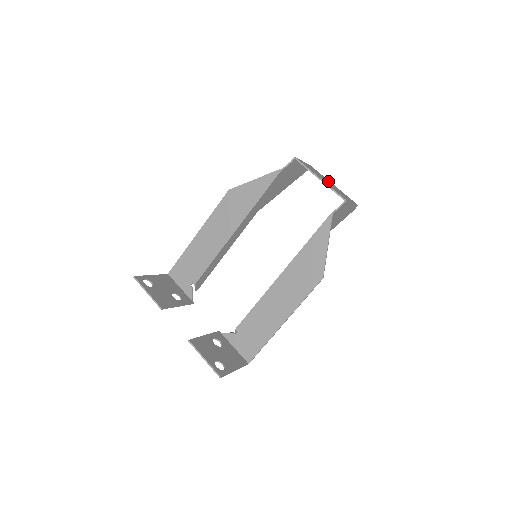
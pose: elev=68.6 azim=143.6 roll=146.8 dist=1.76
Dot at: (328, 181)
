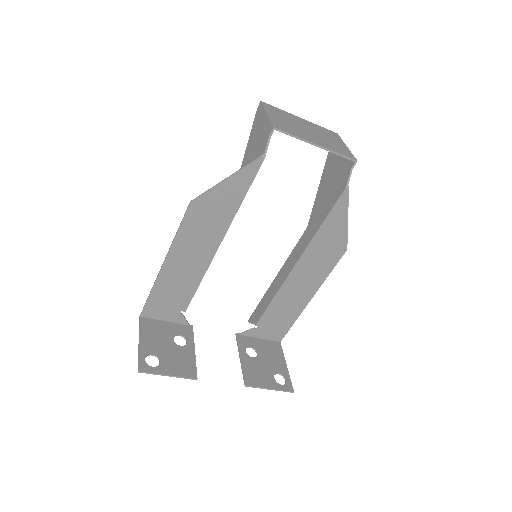
Dot at: (300, 122)
